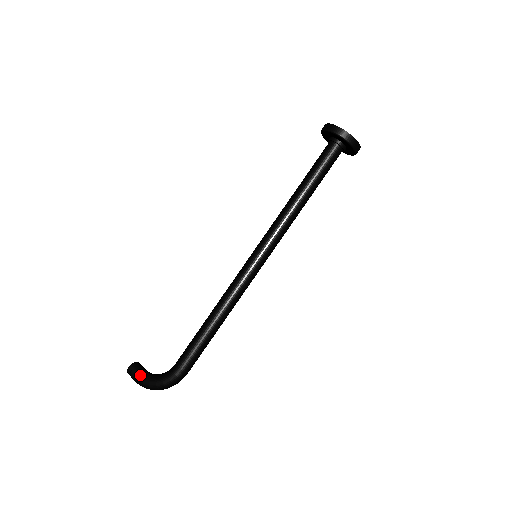
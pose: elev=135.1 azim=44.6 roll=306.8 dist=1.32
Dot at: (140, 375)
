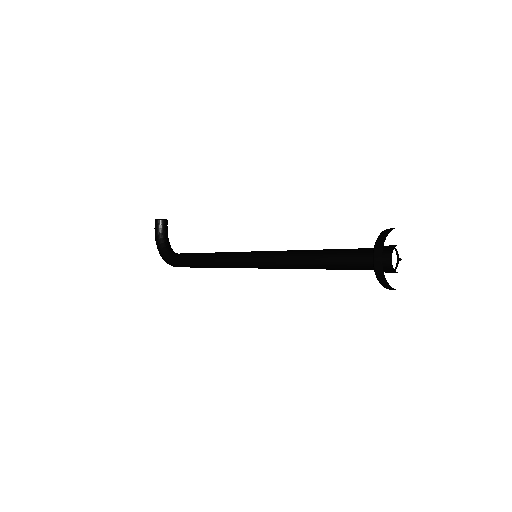
Dot at: (157, 234)
